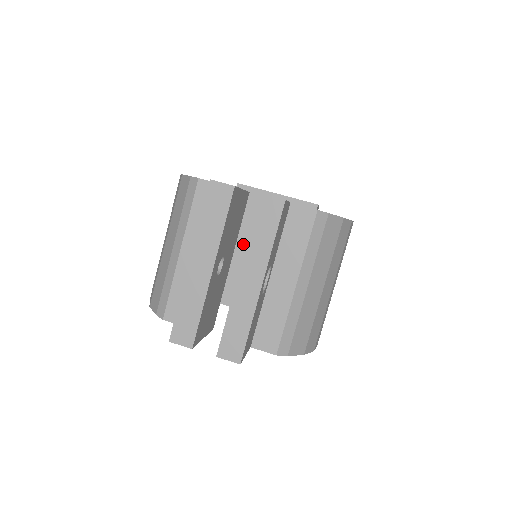
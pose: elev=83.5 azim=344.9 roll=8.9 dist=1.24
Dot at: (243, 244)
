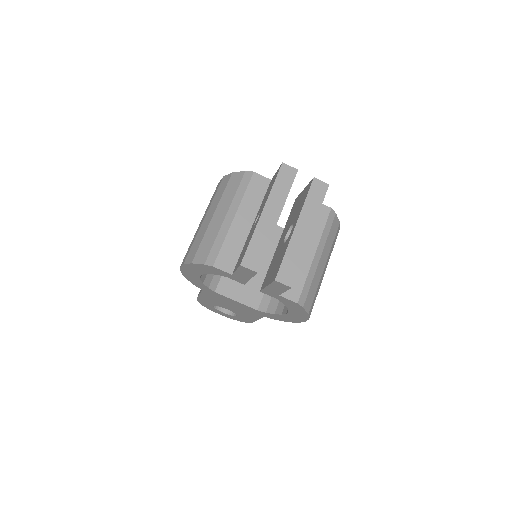
Dot at: occluded
